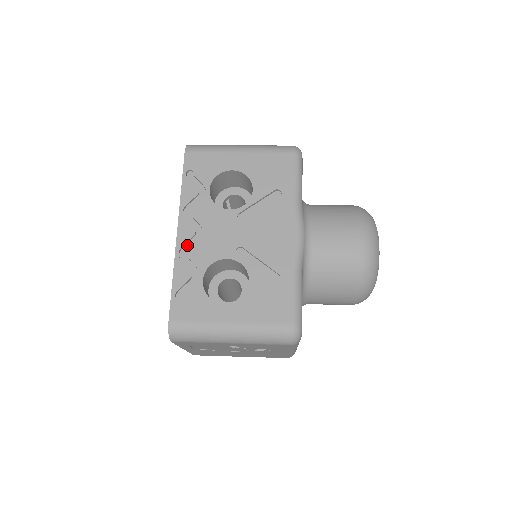
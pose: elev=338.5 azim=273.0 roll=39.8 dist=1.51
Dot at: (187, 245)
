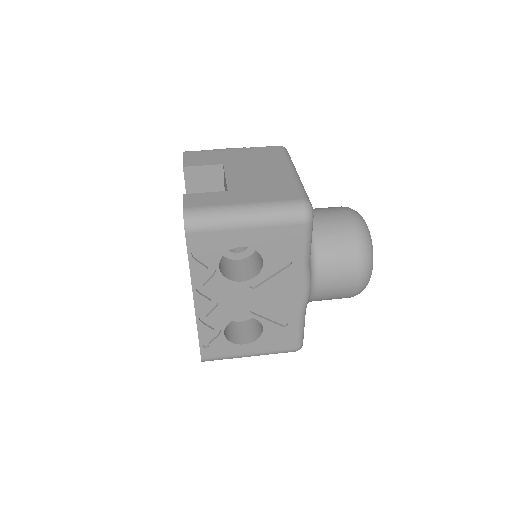
Dot at: (205, 310)
